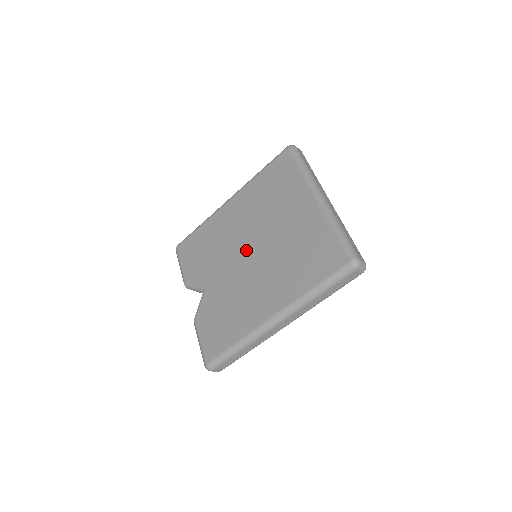
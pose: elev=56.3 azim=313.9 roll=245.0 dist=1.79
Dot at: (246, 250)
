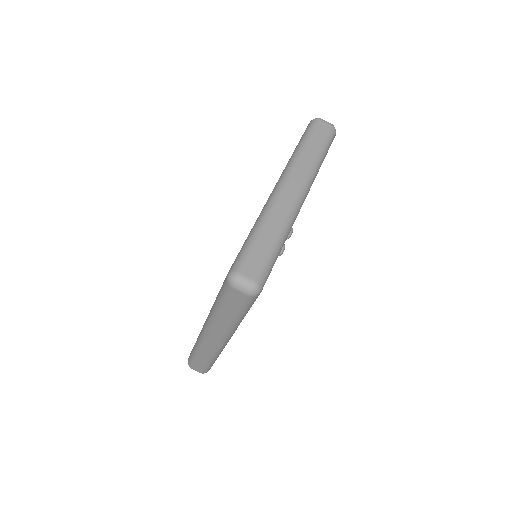
Dot at: occluded
